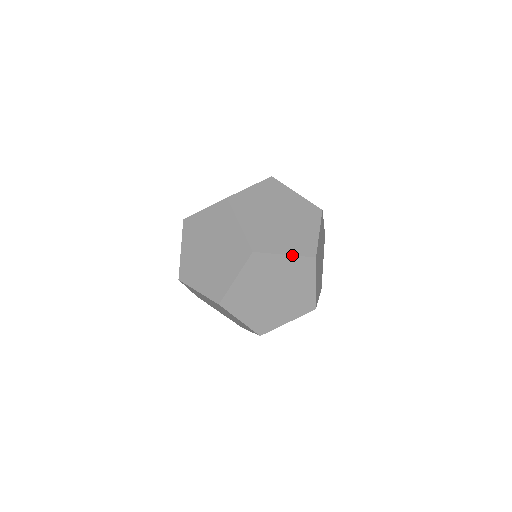
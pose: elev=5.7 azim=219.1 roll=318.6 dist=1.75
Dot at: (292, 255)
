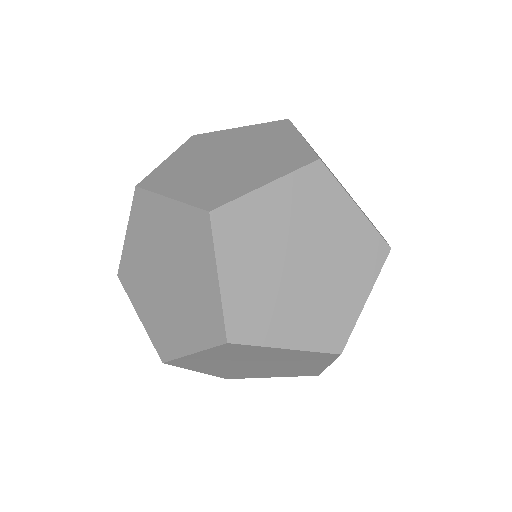
Dot at: (299, 350)
